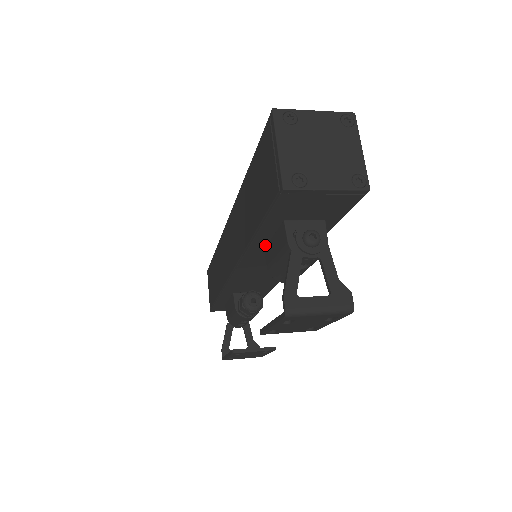
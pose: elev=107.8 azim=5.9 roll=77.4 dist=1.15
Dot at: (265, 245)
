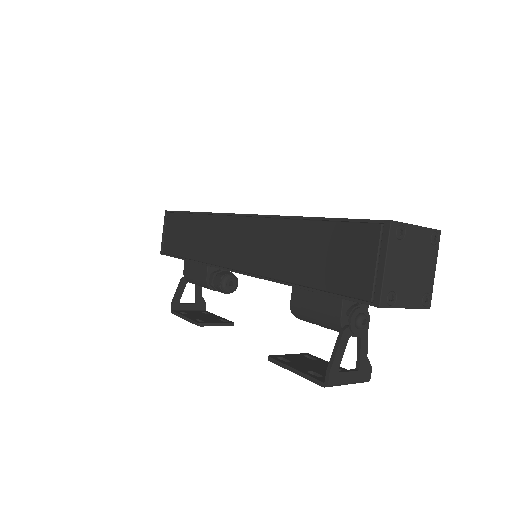
Dot at: occluded
